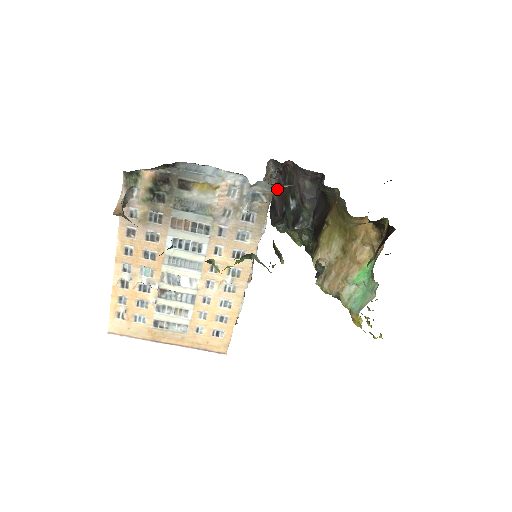
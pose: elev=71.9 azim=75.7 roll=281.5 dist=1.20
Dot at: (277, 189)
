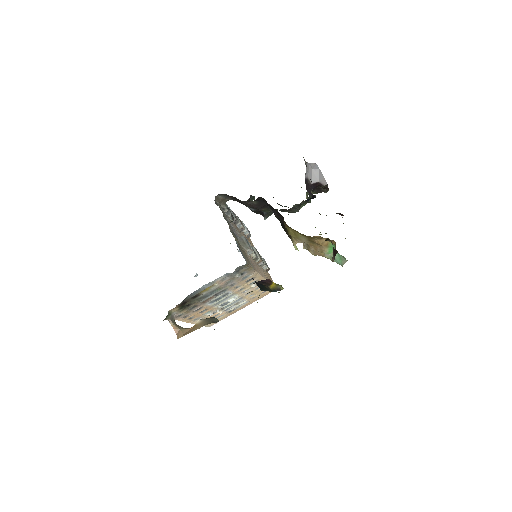
Dot at: (232, 199)
